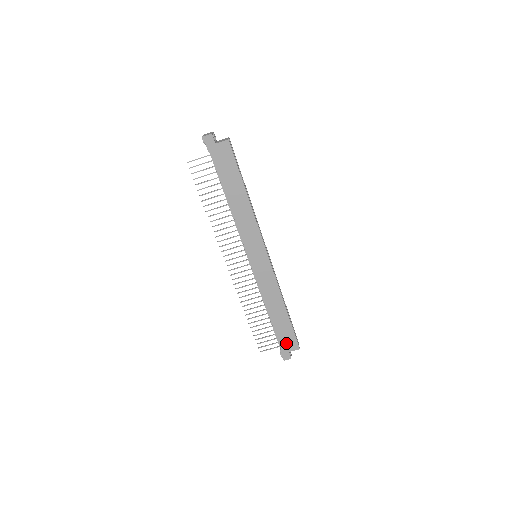
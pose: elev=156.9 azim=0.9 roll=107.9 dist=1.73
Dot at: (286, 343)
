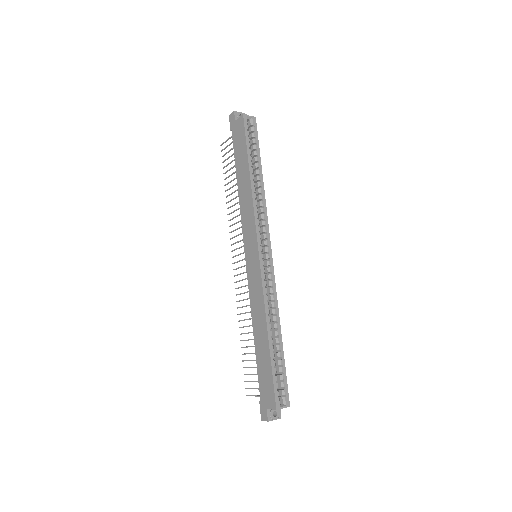
Dot at: (265, 392)
